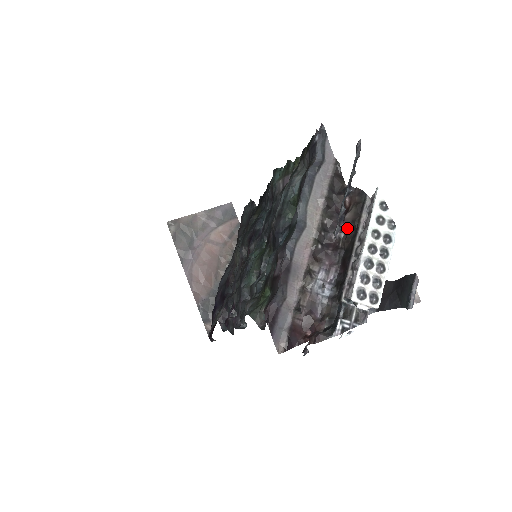
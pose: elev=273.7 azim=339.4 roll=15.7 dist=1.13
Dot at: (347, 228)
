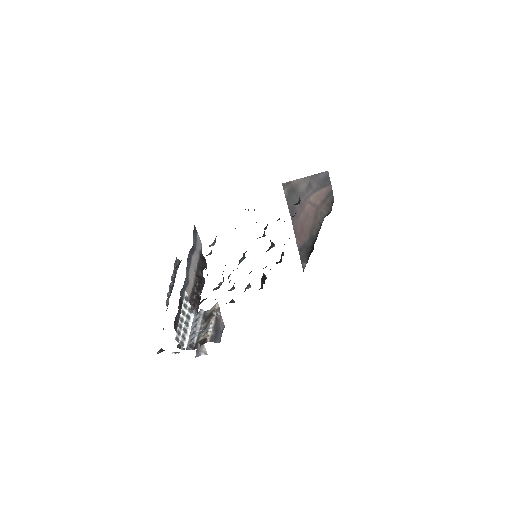
Dot at: occluded
